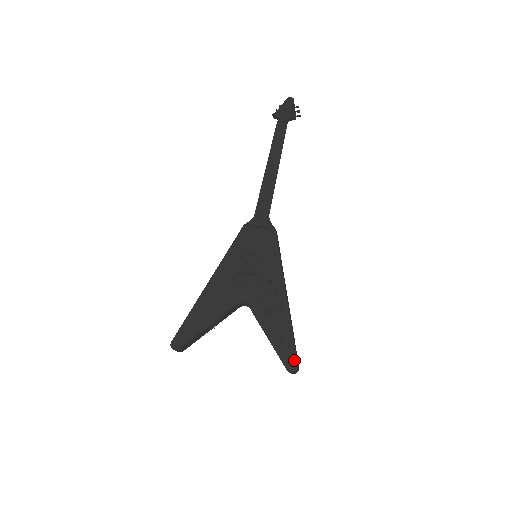
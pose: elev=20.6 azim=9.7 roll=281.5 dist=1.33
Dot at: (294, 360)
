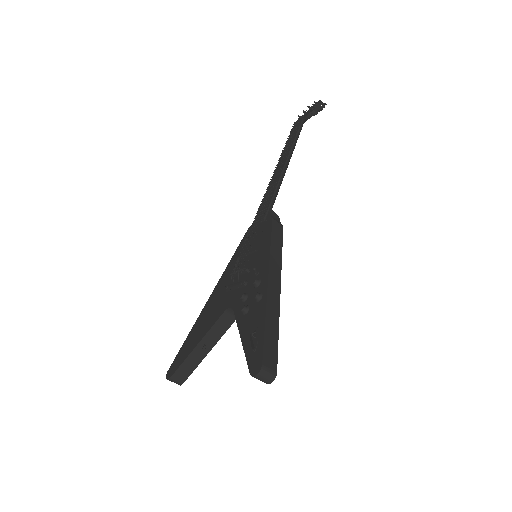
Dot at: (259, 359)
